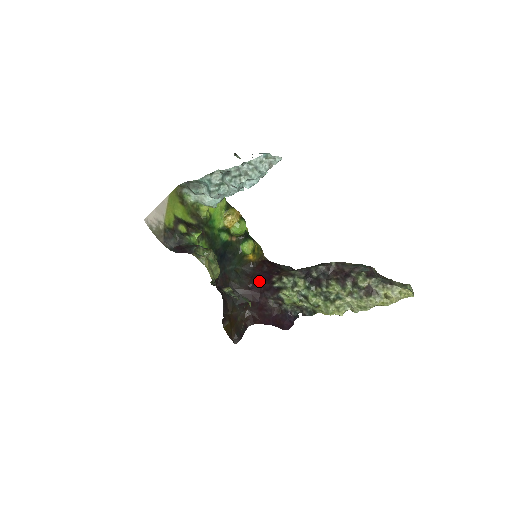
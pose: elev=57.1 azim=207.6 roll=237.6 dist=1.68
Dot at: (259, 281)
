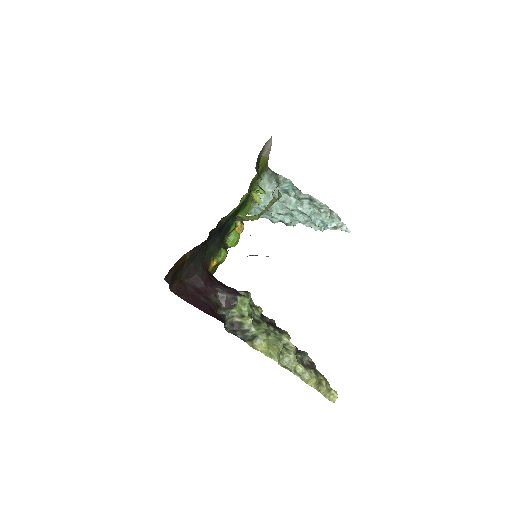
Dot at: (215, 278)
